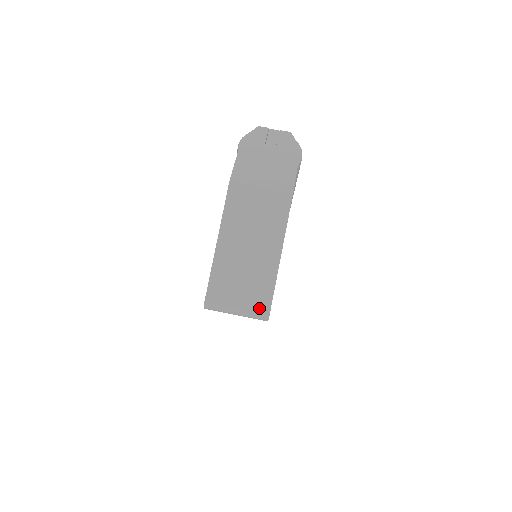
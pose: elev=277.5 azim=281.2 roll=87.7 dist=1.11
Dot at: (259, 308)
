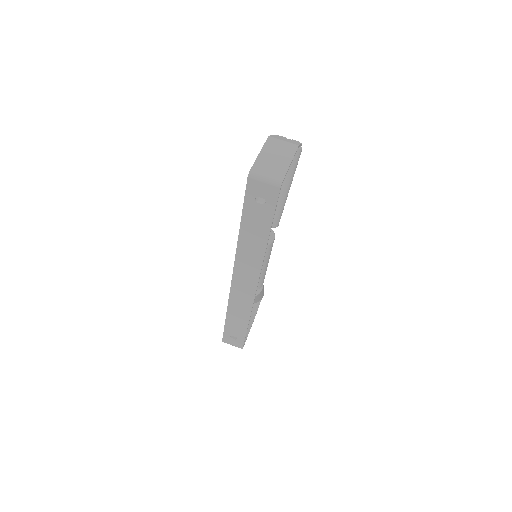
Dot at: (277, 179)
